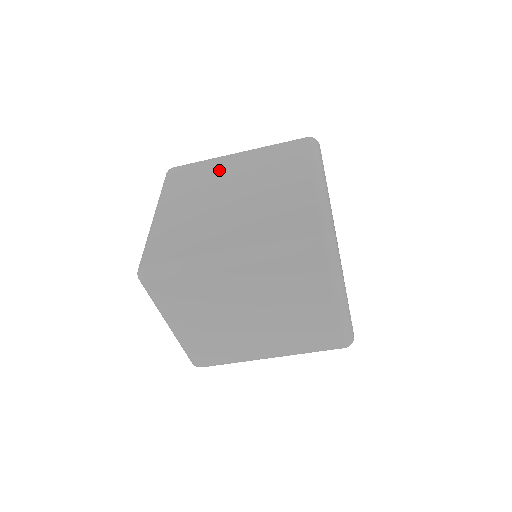
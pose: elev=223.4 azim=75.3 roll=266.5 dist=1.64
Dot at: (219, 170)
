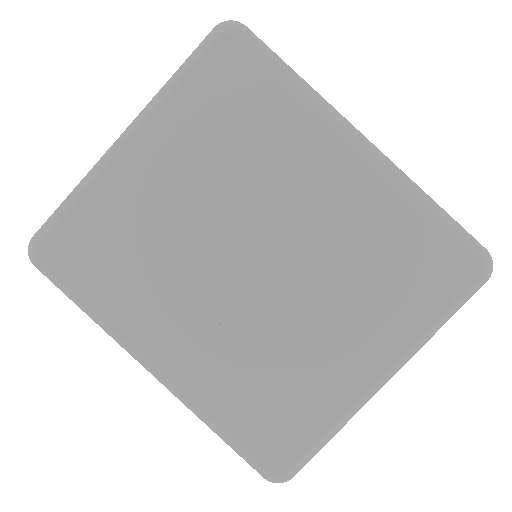
Dot at: occluded
